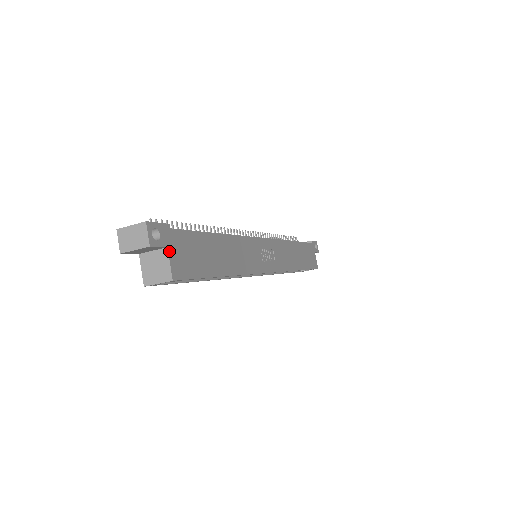
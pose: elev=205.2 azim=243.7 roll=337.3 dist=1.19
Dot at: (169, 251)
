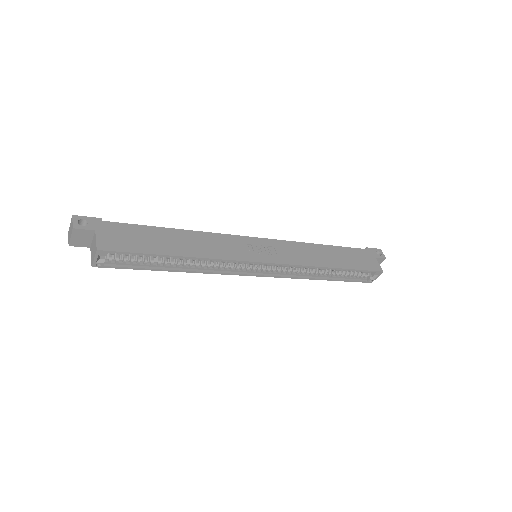
Dot at: (97, 233)
